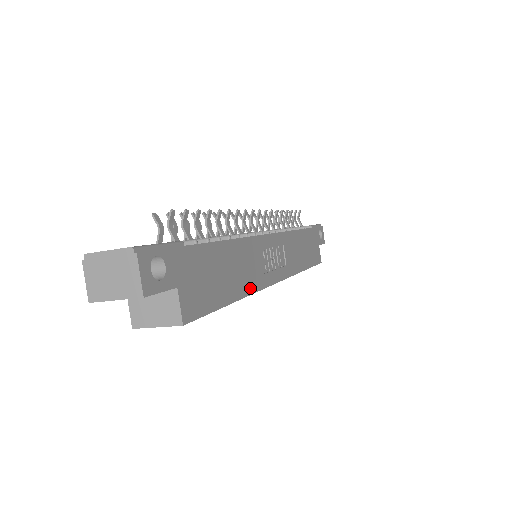
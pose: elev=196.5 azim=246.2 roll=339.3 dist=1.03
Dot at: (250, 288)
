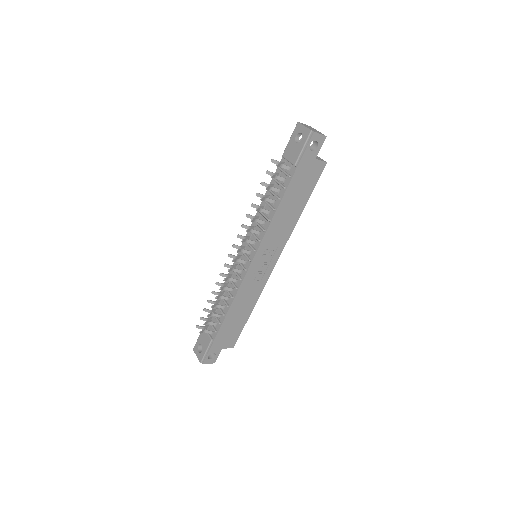
Dot at: (256, 298)
